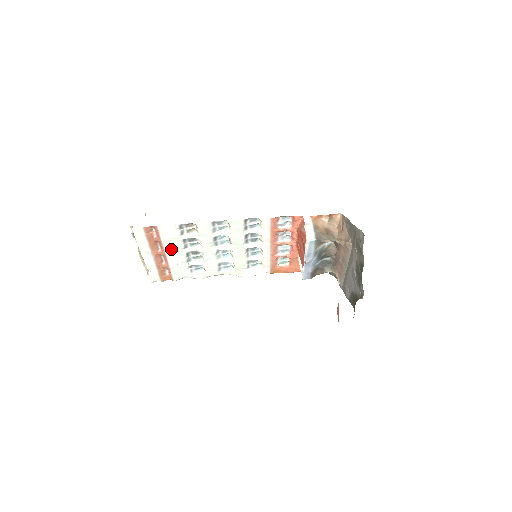
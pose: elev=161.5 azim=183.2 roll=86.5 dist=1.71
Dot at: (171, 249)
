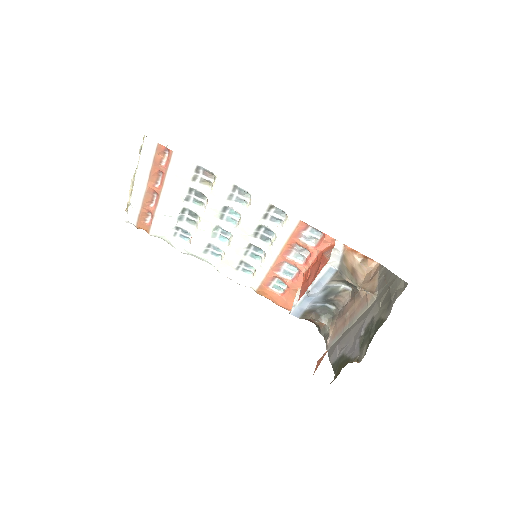
Dot at: (170, 191)
